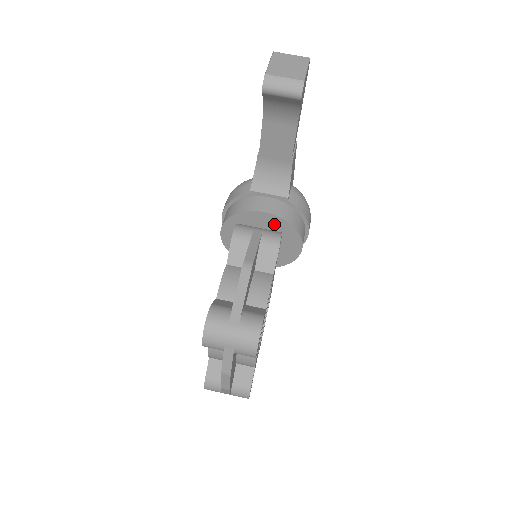
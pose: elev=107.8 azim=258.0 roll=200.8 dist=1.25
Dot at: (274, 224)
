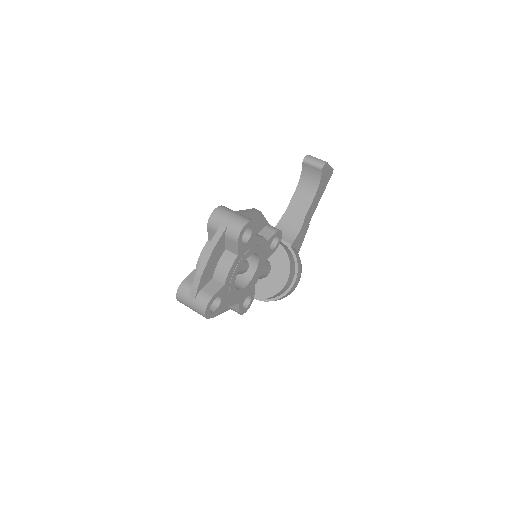
Dot at: (276, 252)
